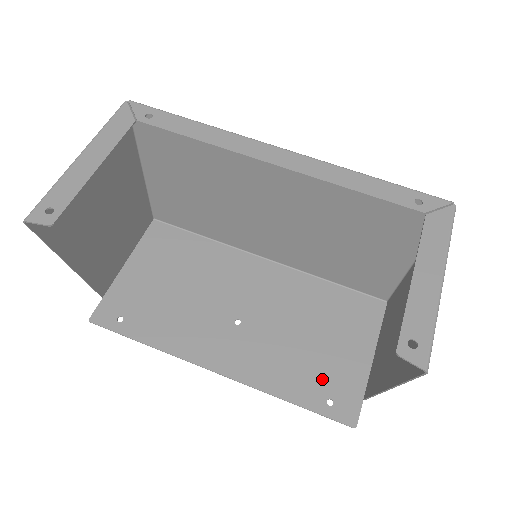
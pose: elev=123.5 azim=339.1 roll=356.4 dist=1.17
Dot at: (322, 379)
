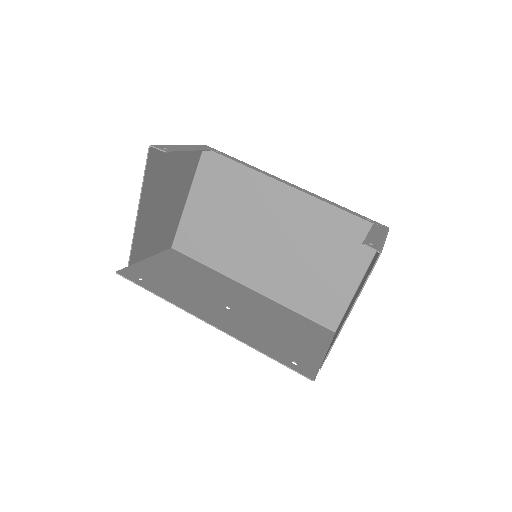
Dot at: (289, 351)
